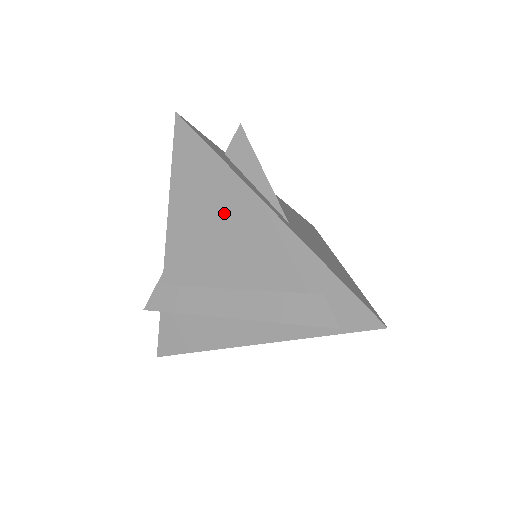
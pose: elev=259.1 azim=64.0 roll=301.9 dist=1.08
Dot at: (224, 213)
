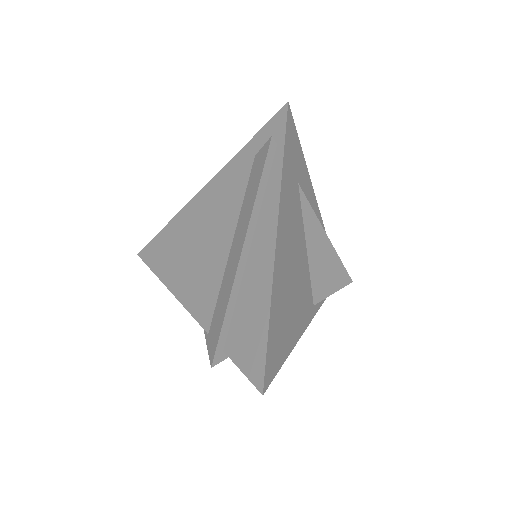
Dot at: (189, 235)
